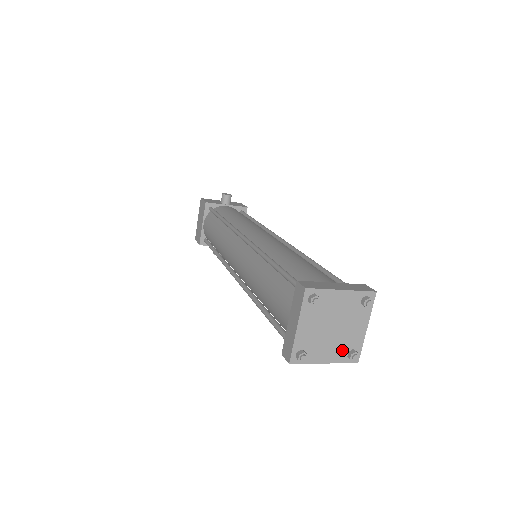
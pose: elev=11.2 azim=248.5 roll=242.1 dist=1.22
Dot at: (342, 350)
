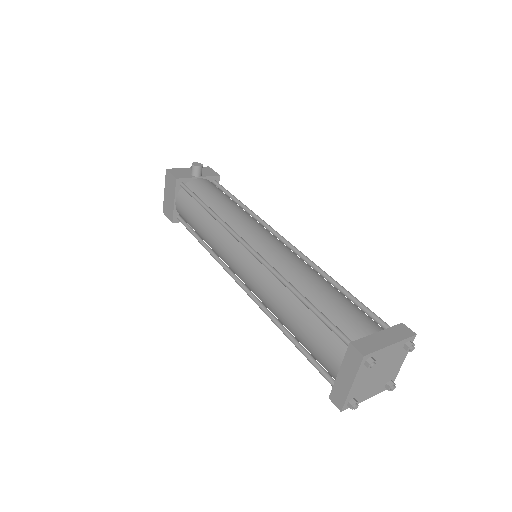
Dot at: (382, 384)
